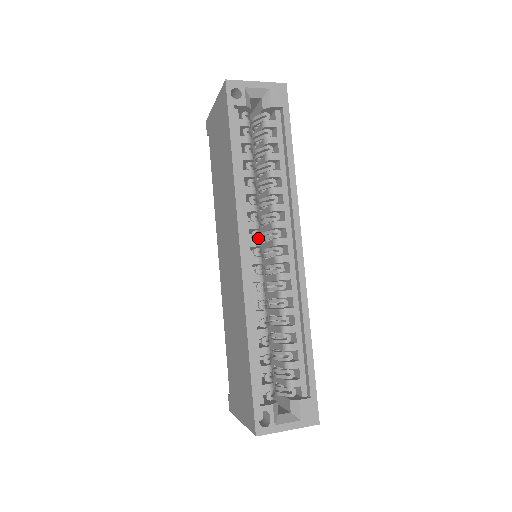
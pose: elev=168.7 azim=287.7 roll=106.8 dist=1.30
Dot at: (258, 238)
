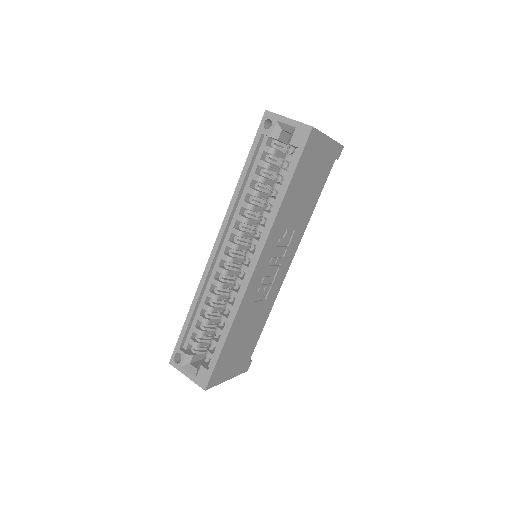
Dot at: (237, 243)
